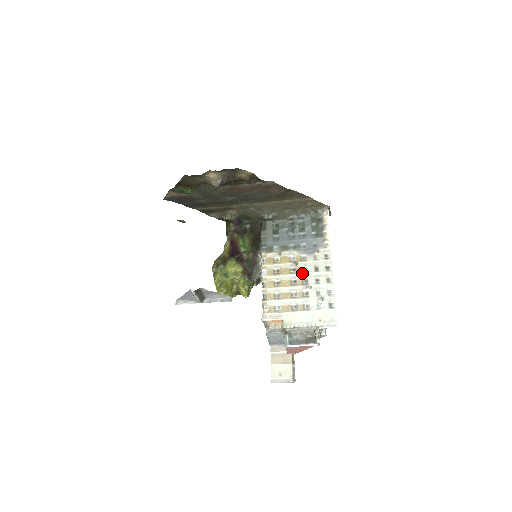
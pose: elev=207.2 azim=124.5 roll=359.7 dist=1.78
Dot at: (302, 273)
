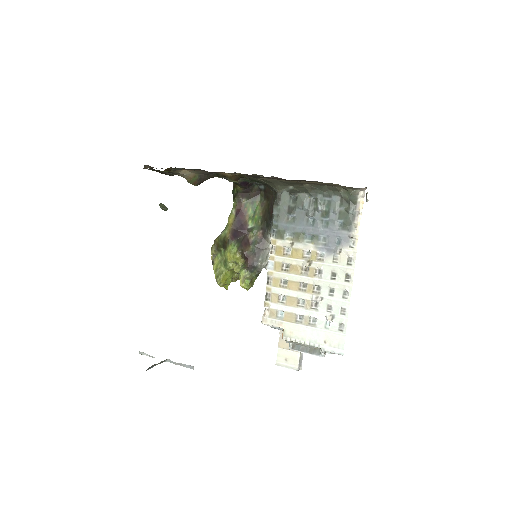
Dot at: (315, 277)
